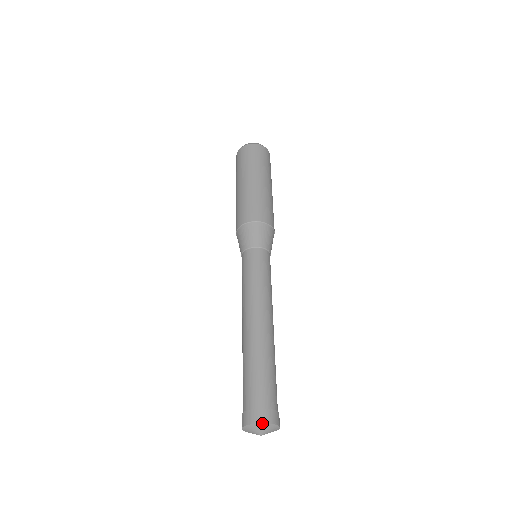
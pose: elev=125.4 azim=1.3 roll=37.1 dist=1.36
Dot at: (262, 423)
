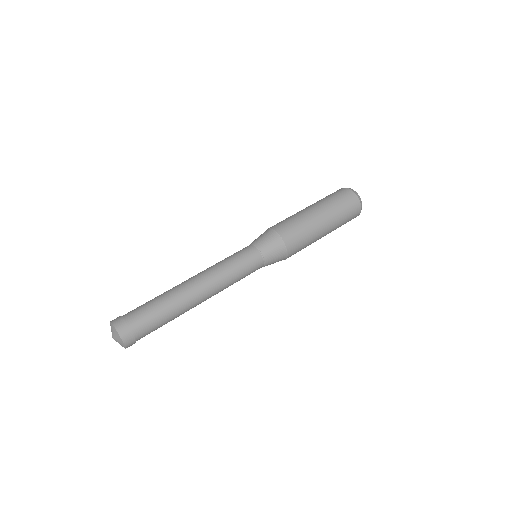
Dot at: (115, 328)
